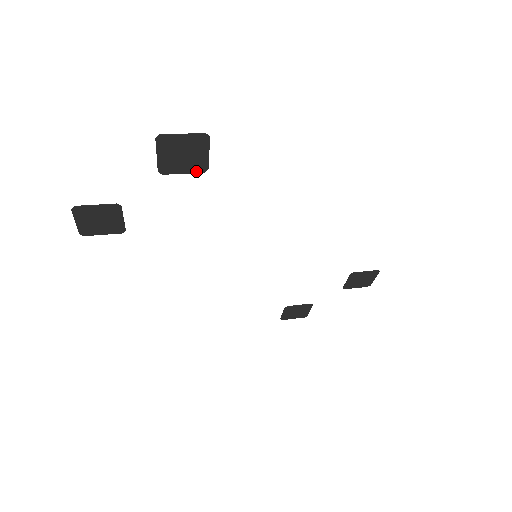
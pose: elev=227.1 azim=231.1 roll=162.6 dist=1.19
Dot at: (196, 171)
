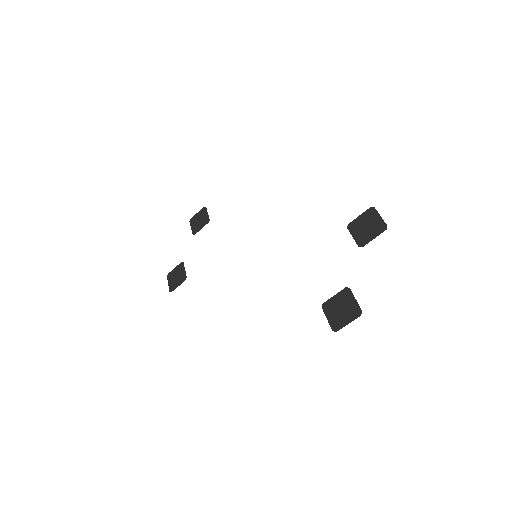
Dot at: occluded
